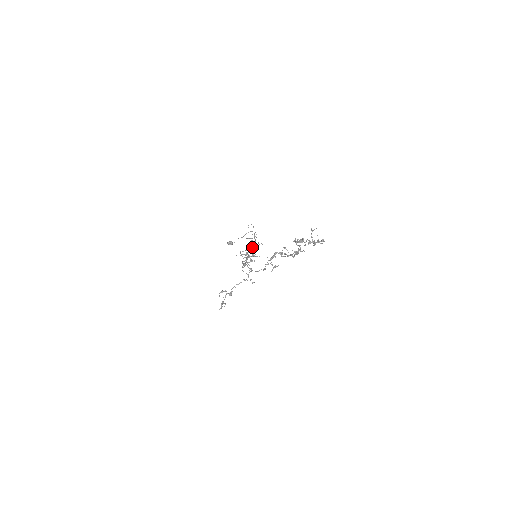
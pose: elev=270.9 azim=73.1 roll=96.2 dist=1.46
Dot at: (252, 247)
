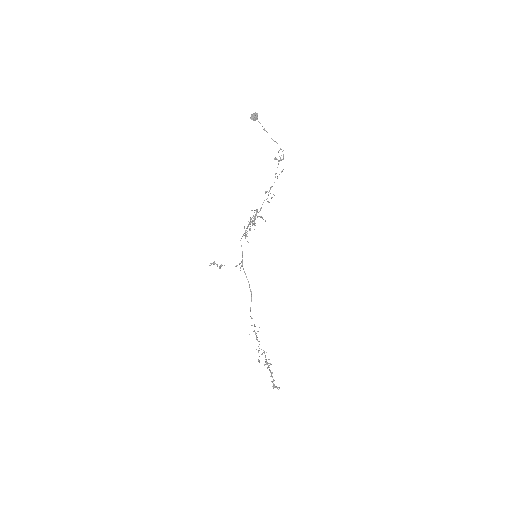
Dot at: occluded
